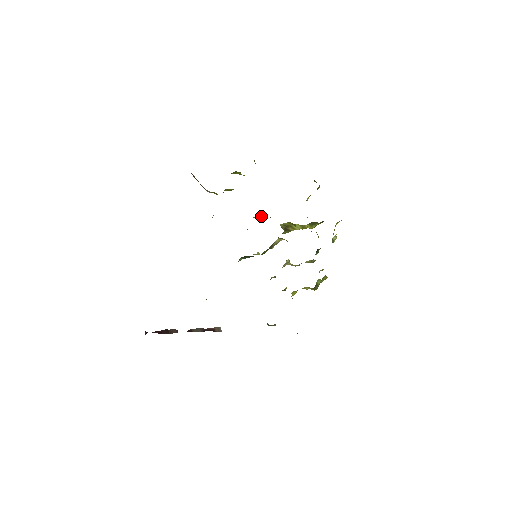
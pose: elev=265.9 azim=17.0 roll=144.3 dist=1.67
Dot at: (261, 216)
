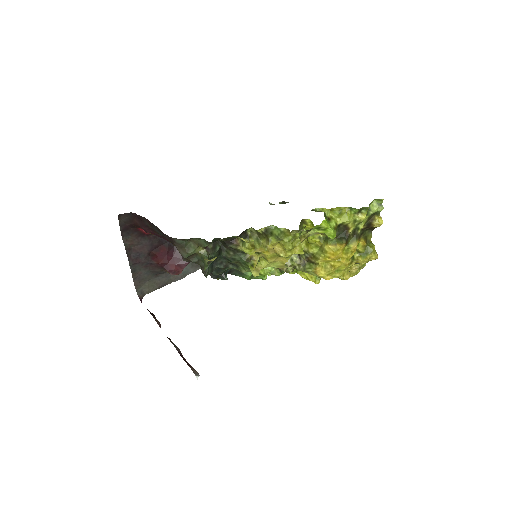
Dot at: (304, 272)
